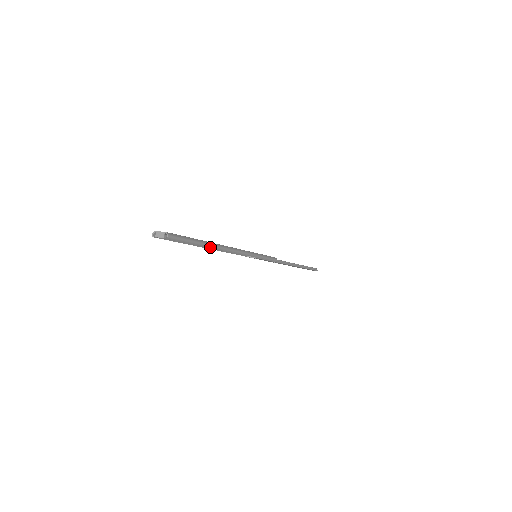
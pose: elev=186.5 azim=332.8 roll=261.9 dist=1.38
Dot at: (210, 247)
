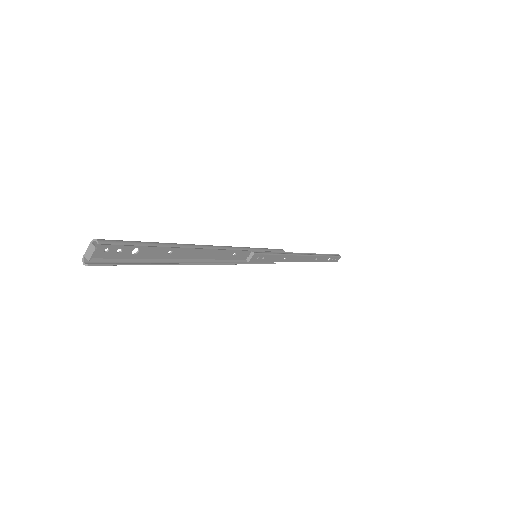
Dot at: (179, 247)
